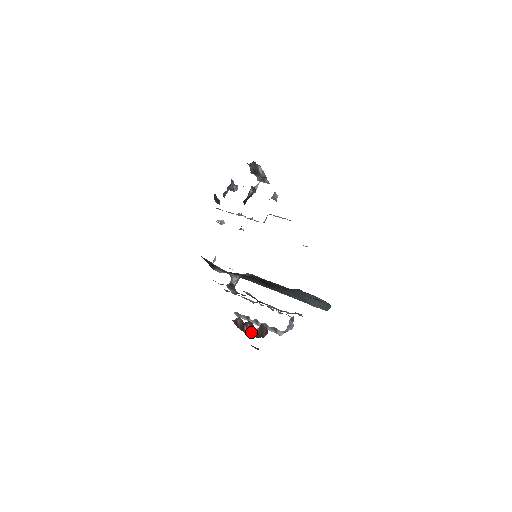
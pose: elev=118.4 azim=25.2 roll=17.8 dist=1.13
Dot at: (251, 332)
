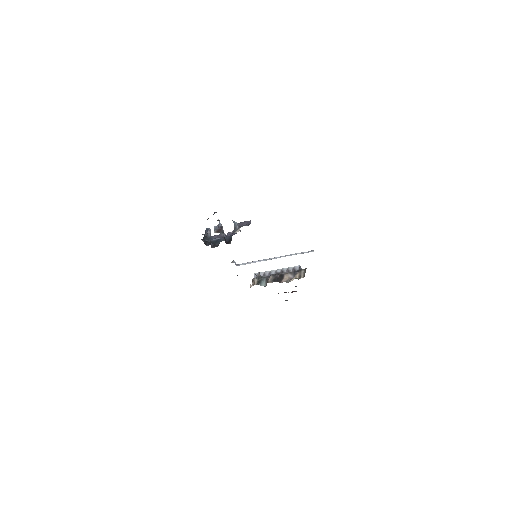
Dot at: occluded
